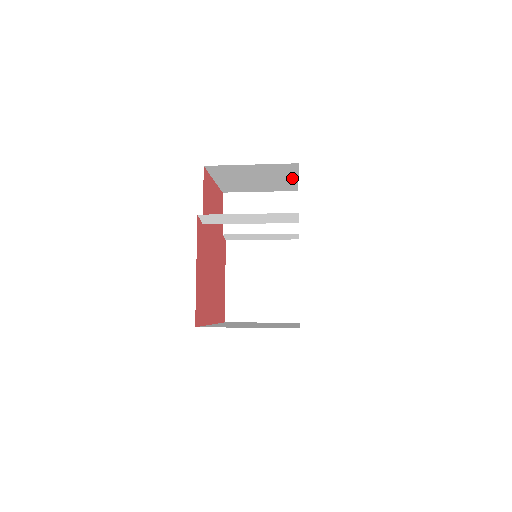
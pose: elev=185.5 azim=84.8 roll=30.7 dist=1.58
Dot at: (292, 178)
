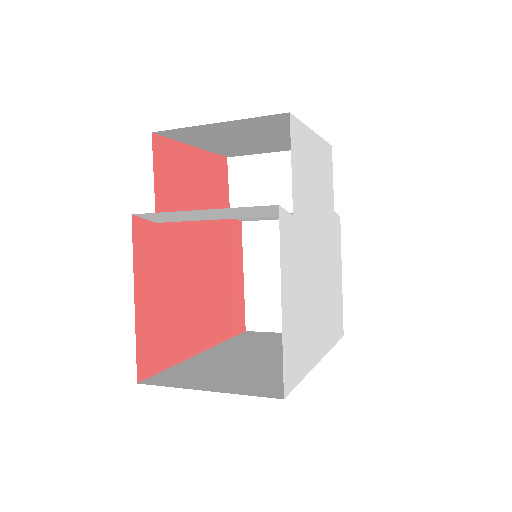
Dot at: occluded
